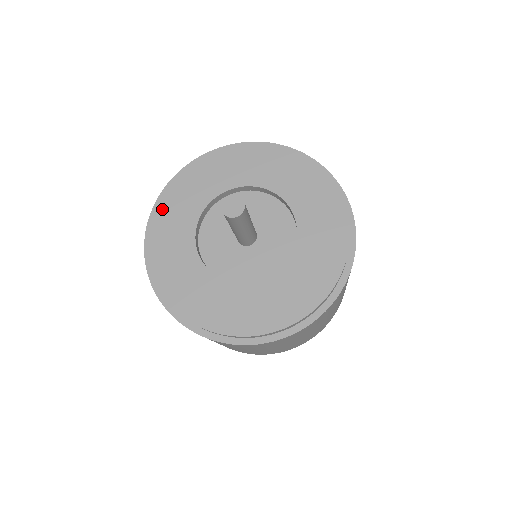
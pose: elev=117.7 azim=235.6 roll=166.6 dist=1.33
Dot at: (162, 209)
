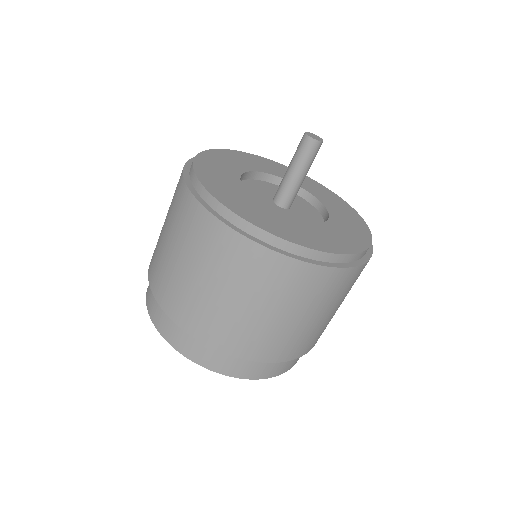
Dot at: (243, 154)
